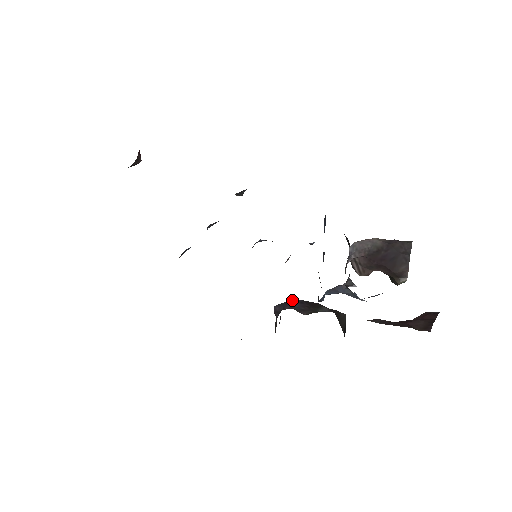
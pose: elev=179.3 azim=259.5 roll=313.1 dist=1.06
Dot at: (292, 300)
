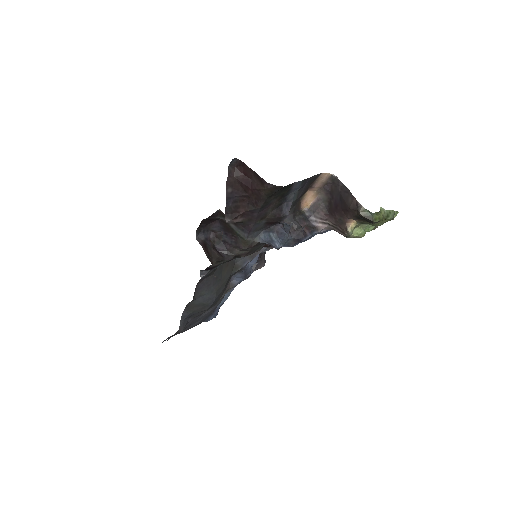
Dot at: (218, 234)
